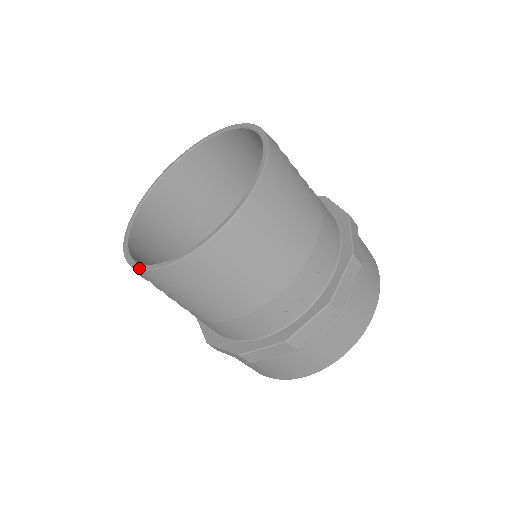
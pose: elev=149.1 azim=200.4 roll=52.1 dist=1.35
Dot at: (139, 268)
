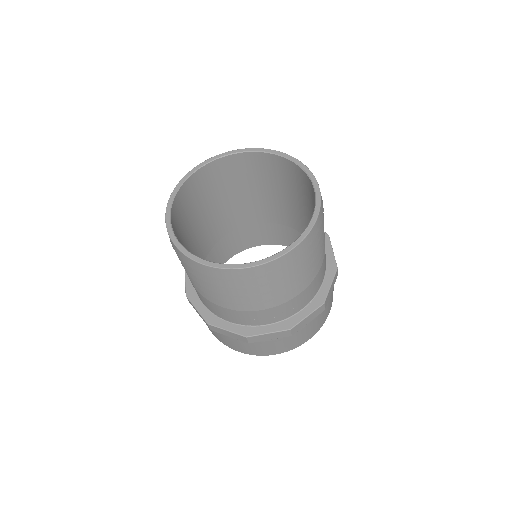
Dot at: (176, 245)
